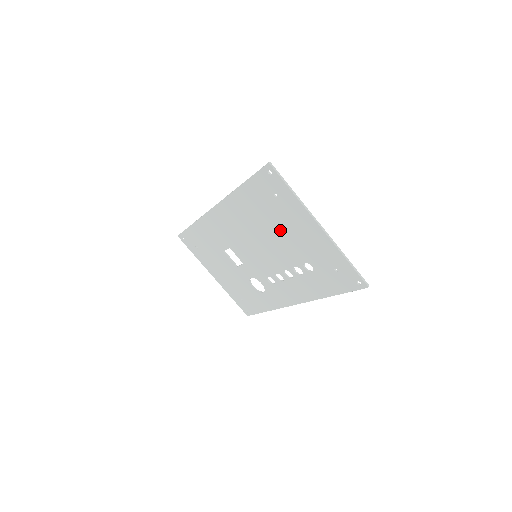
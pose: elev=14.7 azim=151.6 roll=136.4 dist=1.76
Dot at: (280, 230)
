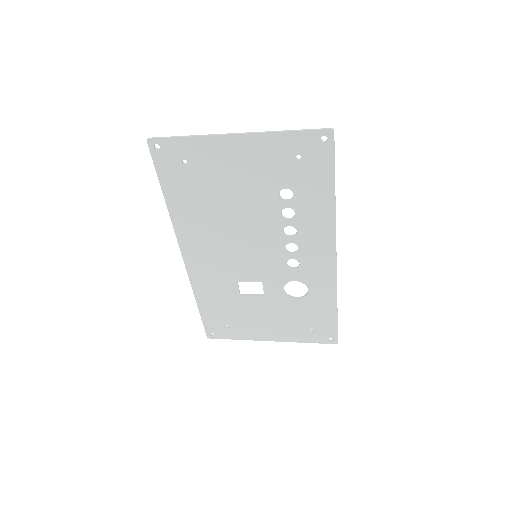
Dot at: (228, 193)
